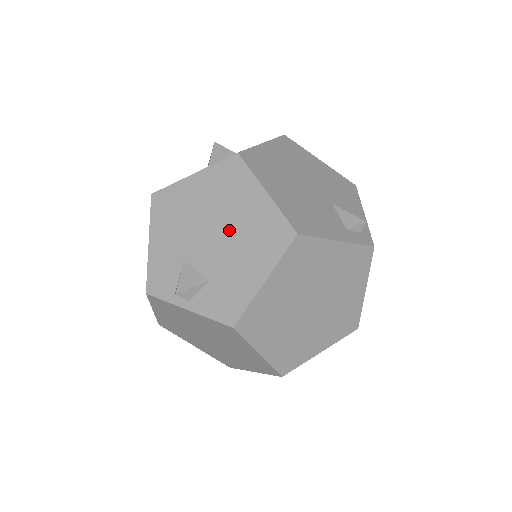
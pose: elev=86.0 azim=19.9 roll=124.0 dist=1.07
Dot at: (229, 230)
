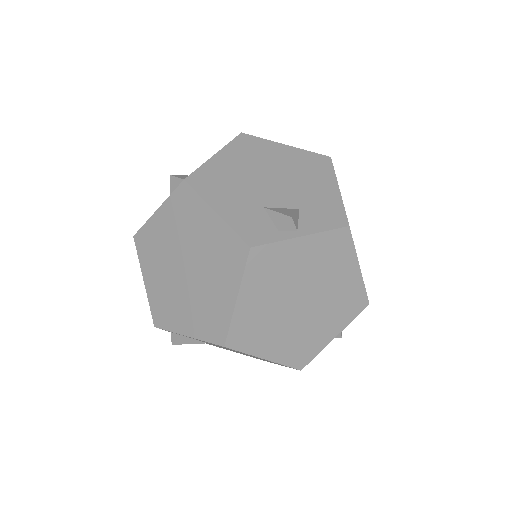
Dot at: (282, 173)
